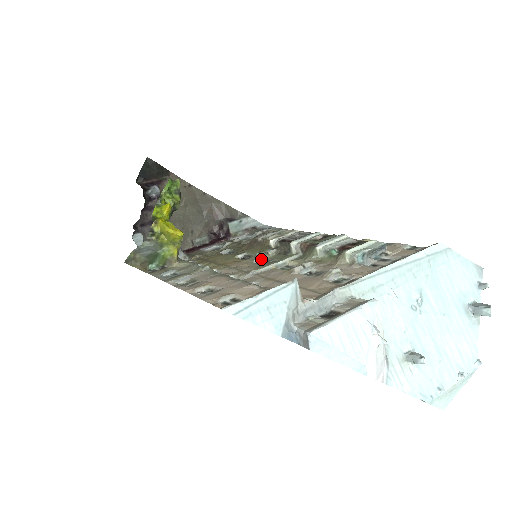
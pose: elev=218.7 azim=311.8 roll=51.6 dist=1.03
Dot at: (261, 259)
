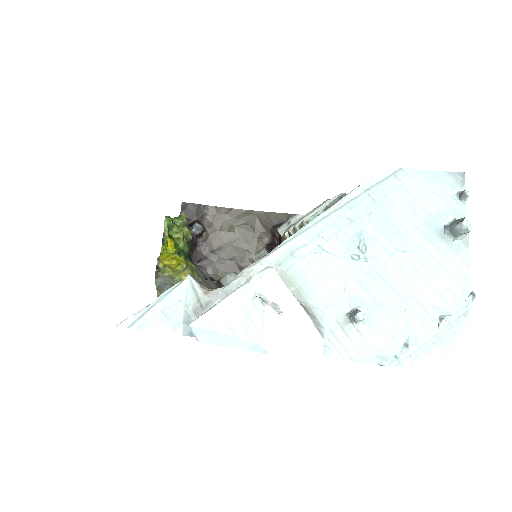
Dot at: occluded
